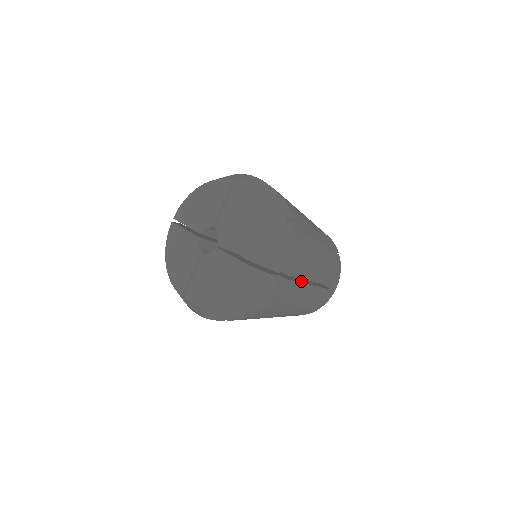
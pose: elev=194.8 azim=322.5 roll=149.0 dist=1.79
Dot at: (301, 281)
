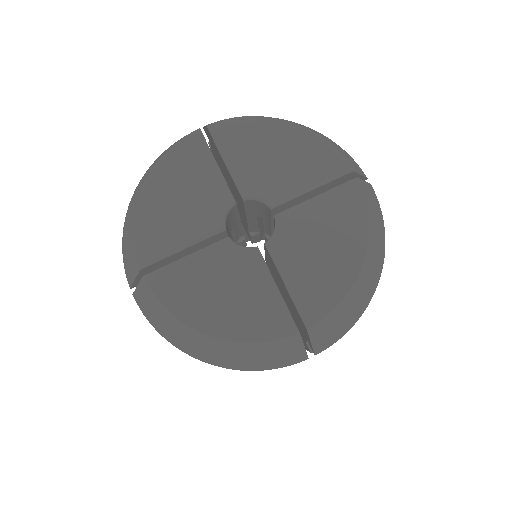
Dot at: occluded
